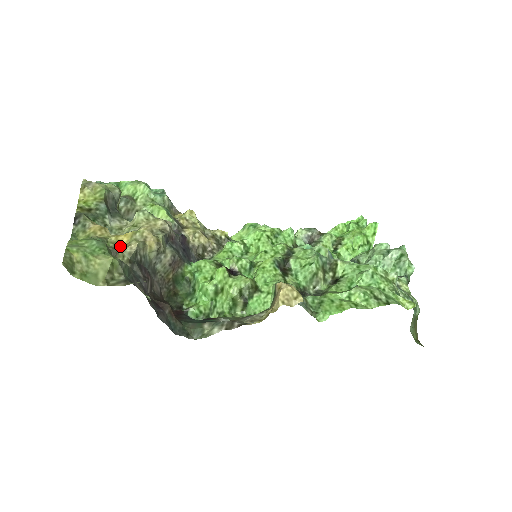
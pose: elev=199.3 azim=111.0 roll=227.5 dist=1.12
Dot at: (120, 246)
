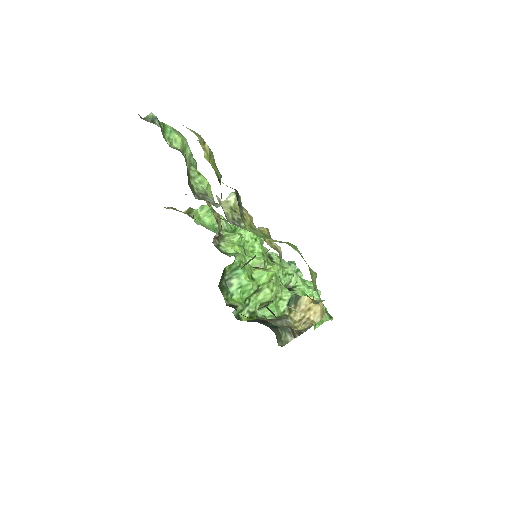
Dot at: (271, 246)
